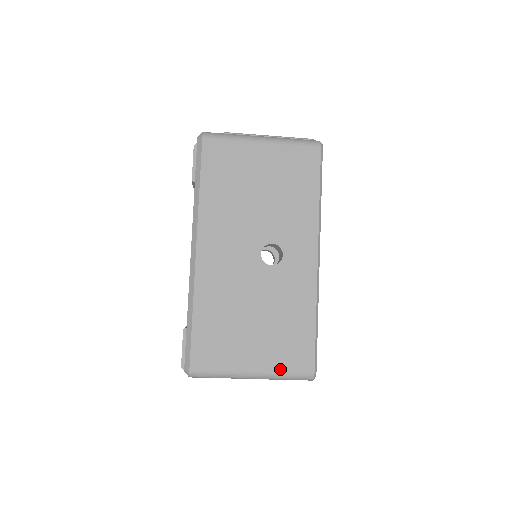
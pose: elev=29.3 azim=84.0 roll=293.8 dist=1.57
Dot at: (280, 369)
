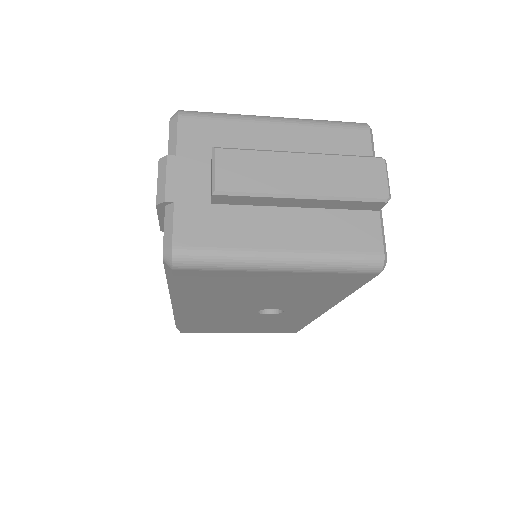
Dot at: occluded
